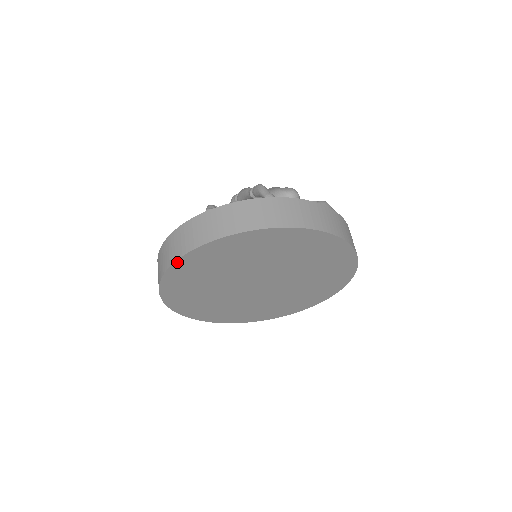
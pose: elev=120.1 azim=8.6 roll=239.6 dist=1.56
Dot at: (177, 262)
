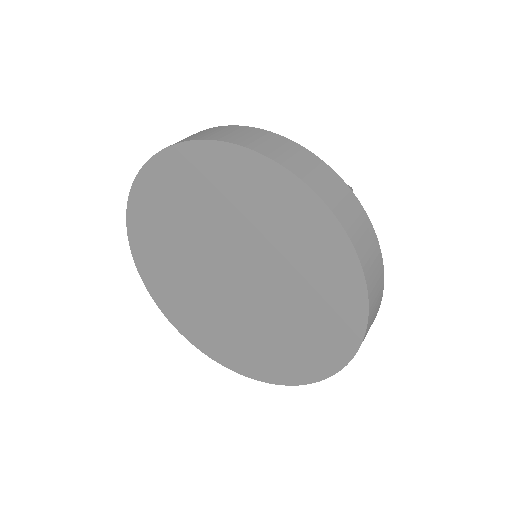
Dot at: (203, 143)
